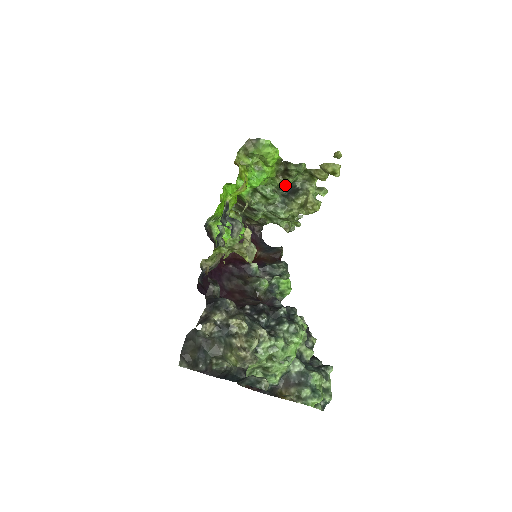
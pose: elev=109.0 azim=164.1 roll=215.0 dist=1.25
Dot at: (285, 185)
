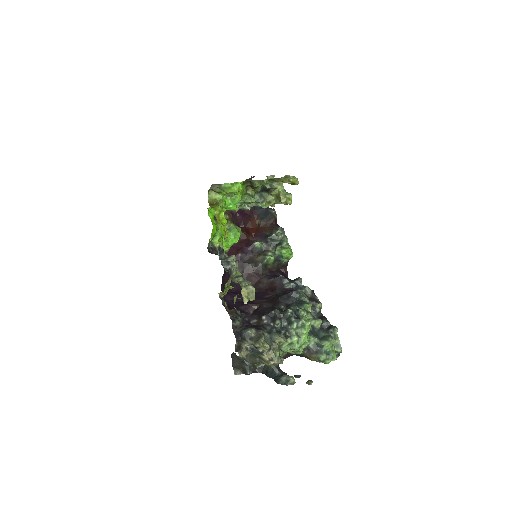
Dot at: (257, 190)
